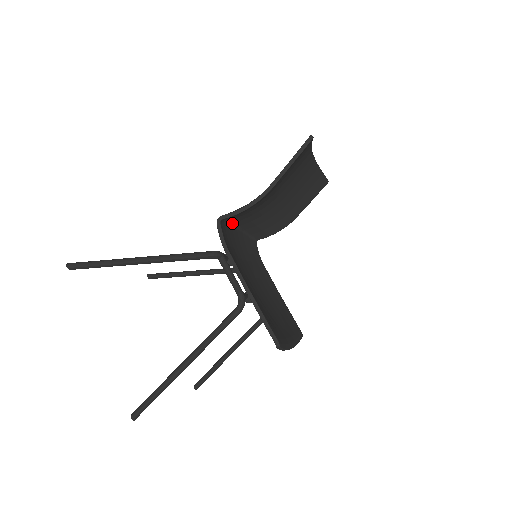
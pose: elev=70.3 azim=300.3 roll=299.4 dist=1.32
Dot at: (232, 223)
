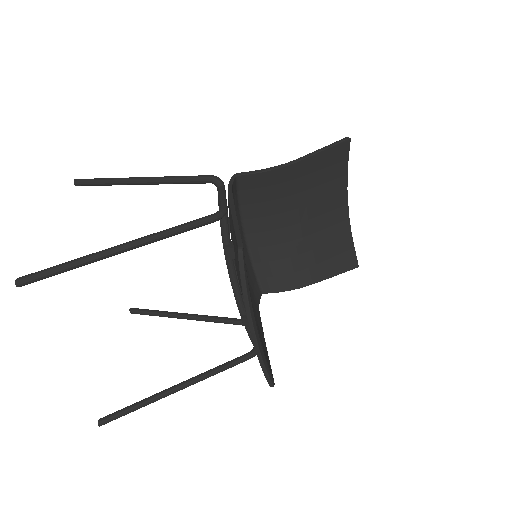
Dot at: (245, 233)
